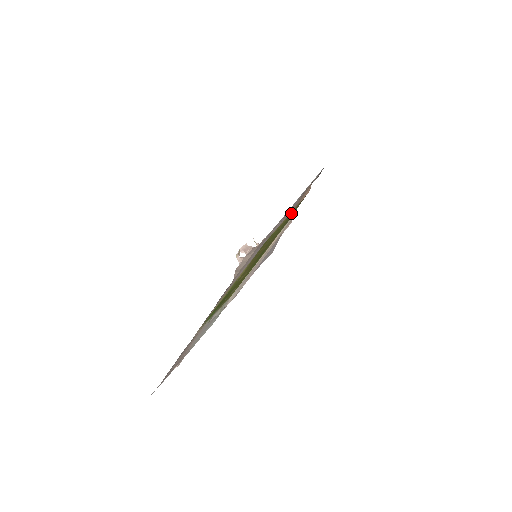
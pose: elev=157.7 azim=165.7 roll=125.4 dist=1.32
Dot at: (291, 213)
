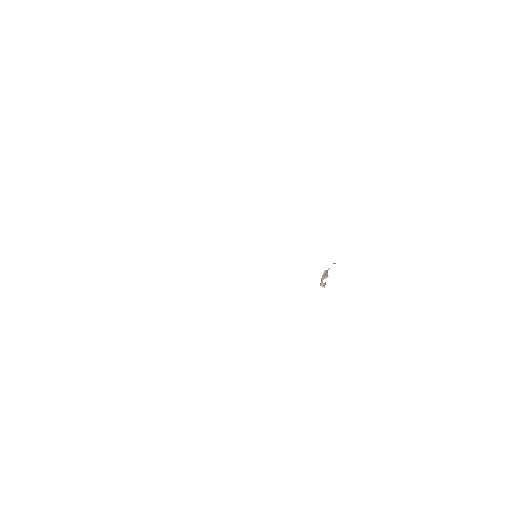
Dot at: occluded
